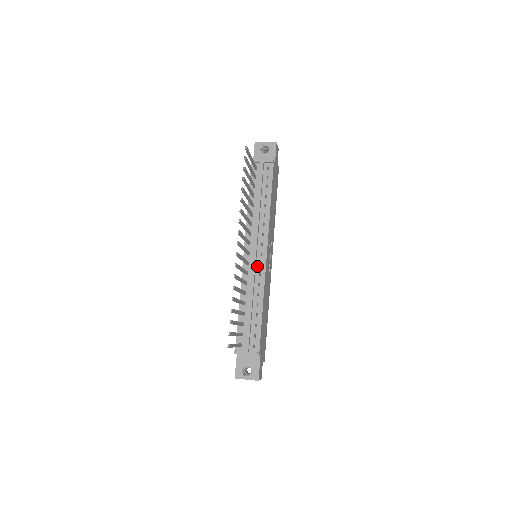
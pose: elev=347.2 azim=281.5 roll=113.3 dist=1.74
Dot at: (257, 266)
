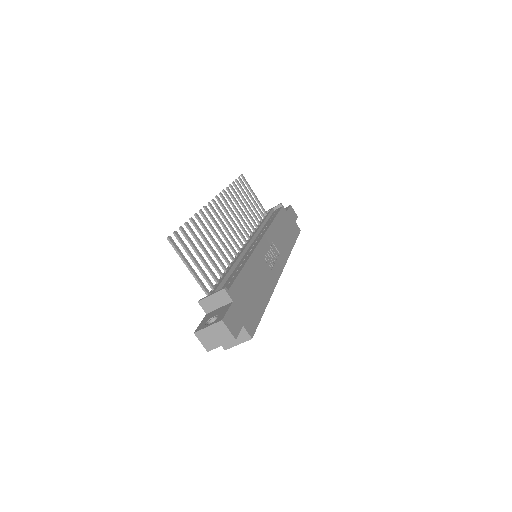
Dot at: (249, 249)
